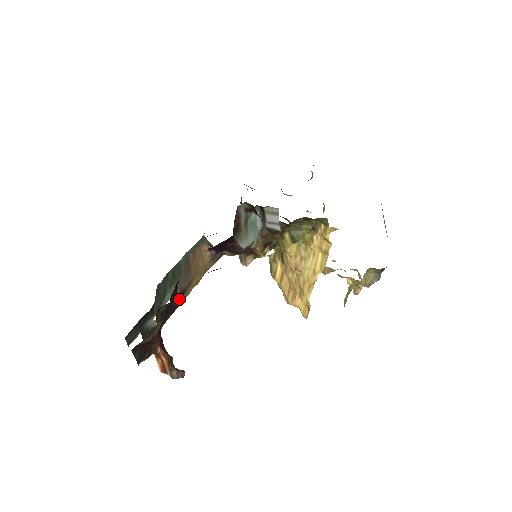
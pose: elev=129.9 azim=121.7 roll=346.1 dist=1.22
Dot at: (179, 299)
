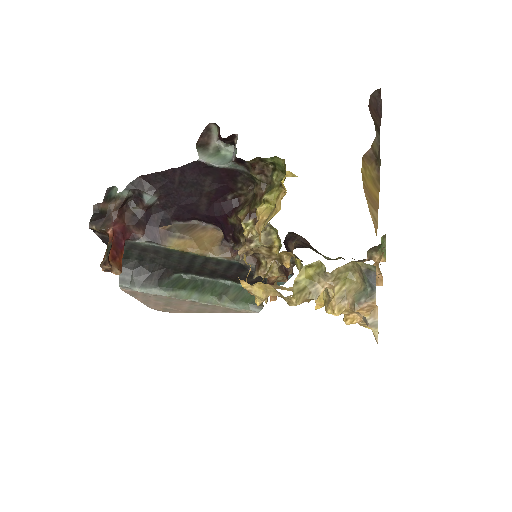
Dot at: (163, 236)
